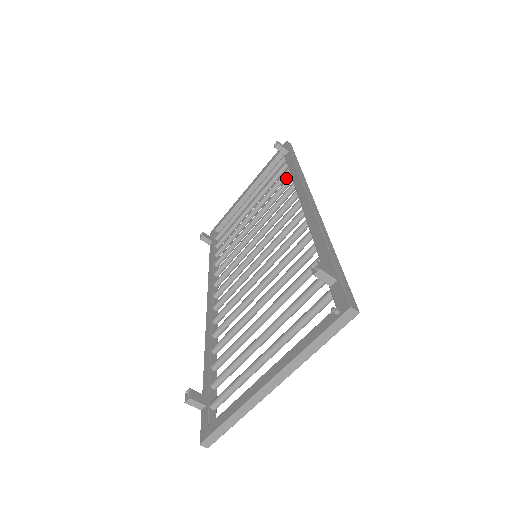
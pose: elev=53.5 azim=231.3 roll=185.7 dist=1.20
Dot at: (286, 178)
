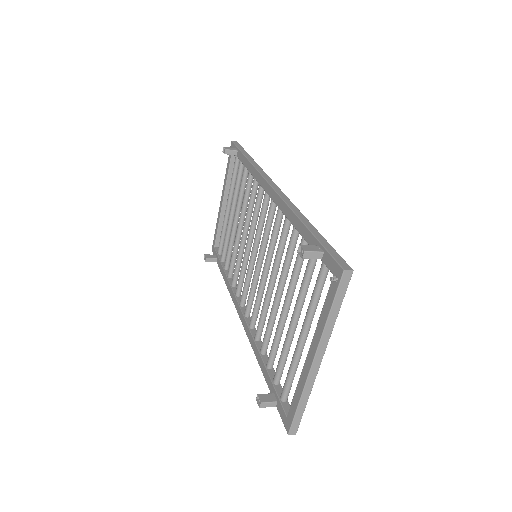
Dot at: (247, 175)
